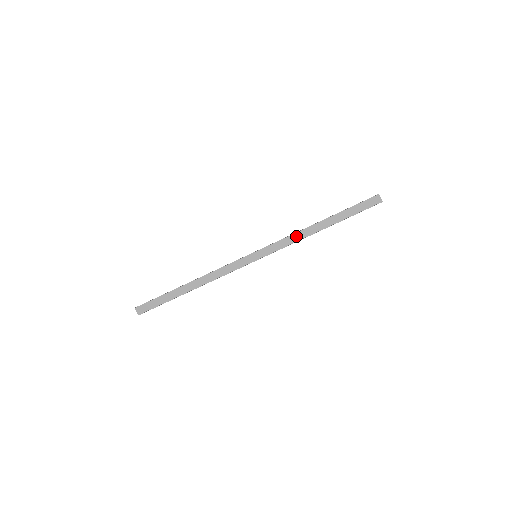
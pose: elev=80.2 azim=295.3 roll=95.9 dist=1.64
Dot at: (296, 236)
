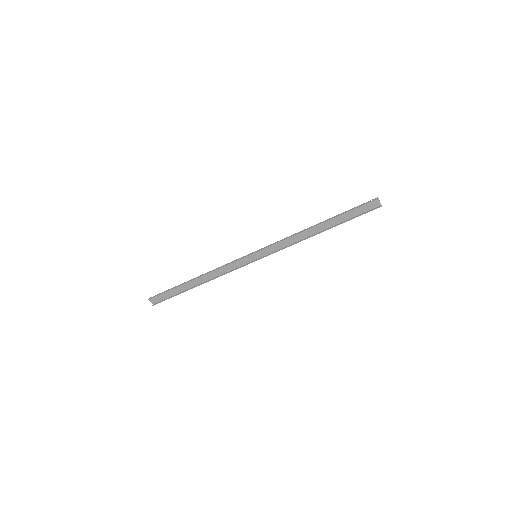
Dot at: (294, 238)
